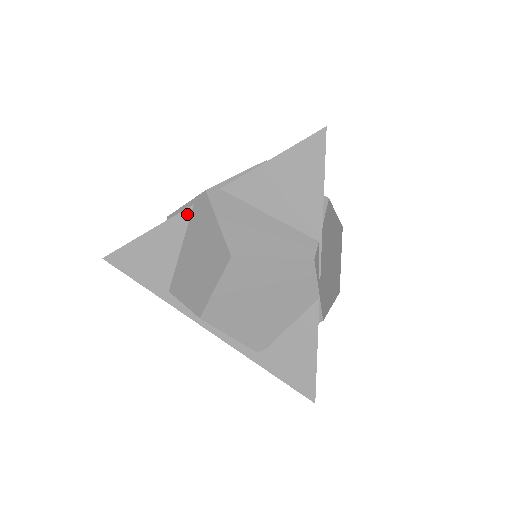
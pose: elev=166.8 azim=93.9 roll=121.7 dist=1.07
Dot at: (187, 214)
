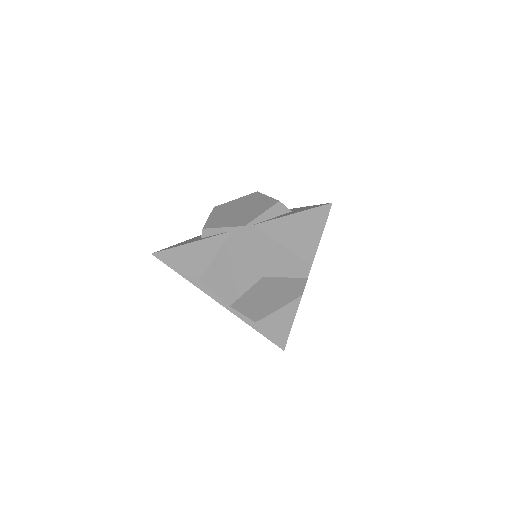
Dot at: (226, 236)
